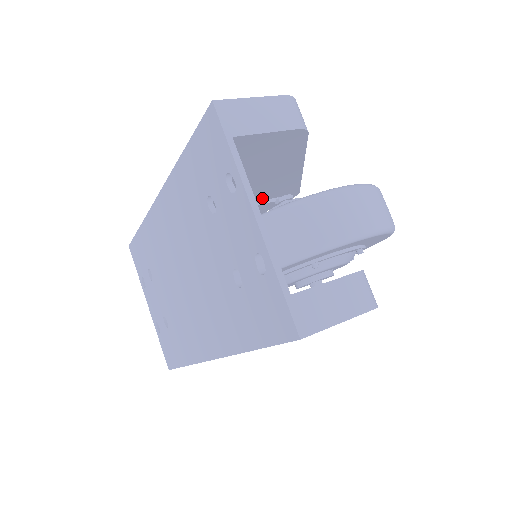
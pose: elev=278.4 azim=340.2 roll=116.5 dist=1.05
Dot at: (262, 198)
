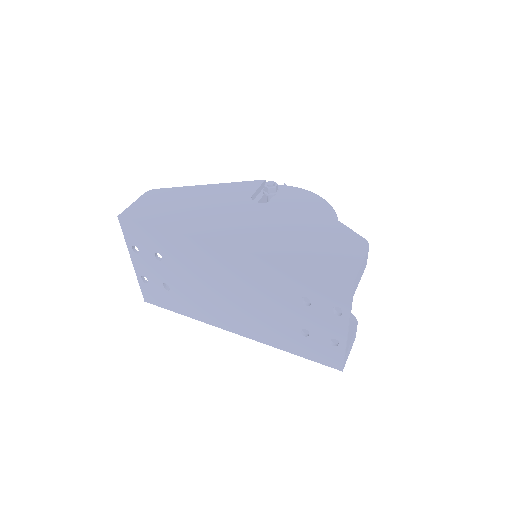
Dot at: occluded
